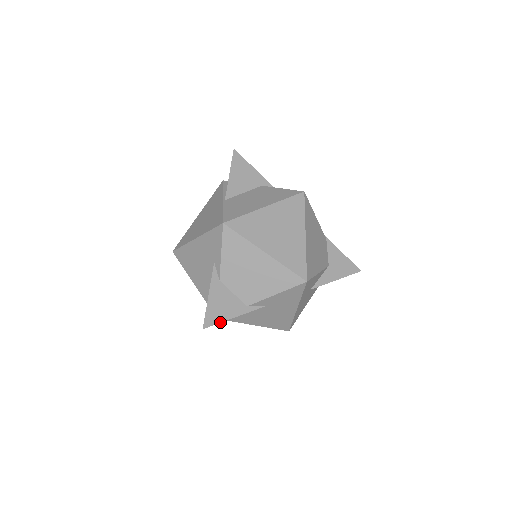
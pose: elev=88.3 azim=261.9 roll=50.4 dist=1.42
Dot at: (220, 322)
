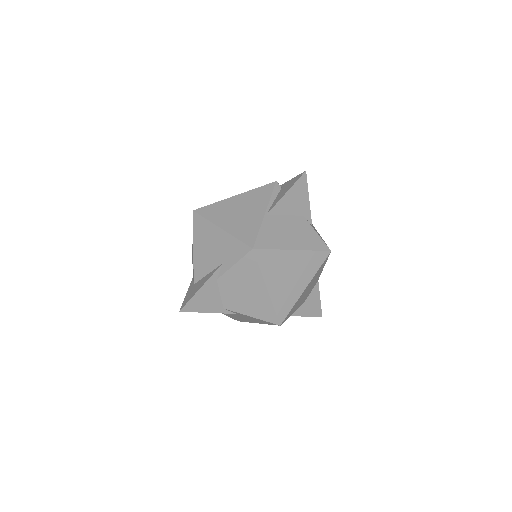
Dot at: occluded
